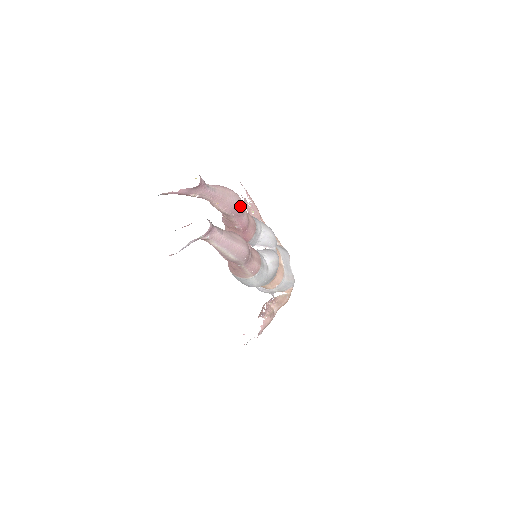
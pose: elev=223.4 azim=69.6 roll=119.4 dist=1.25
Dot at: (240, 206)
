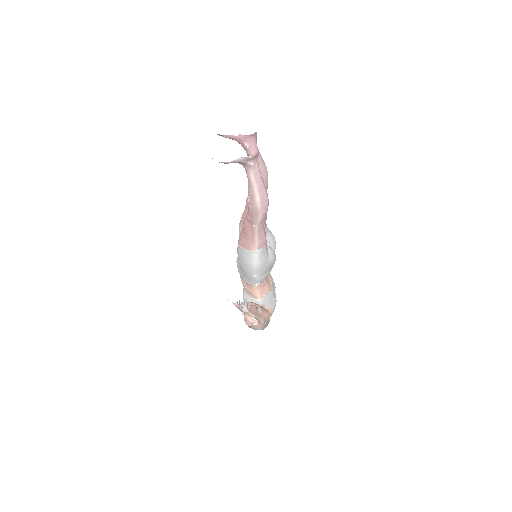
Dot at: (267, 182)
